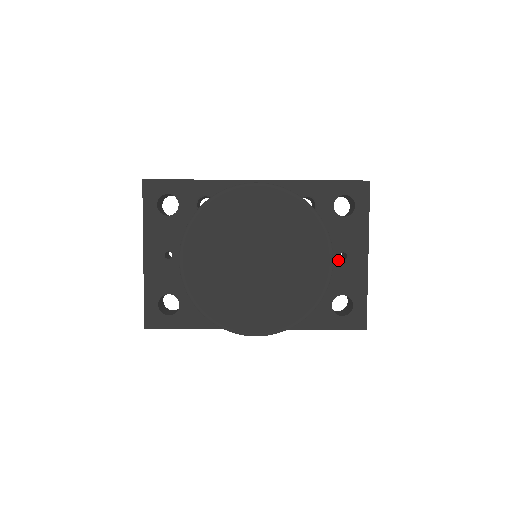
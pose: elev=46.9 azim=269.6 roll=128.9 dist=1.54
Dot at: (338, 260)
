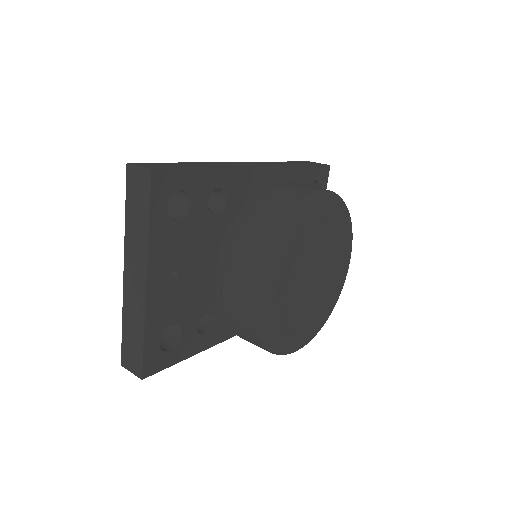
Dot at: occluded
